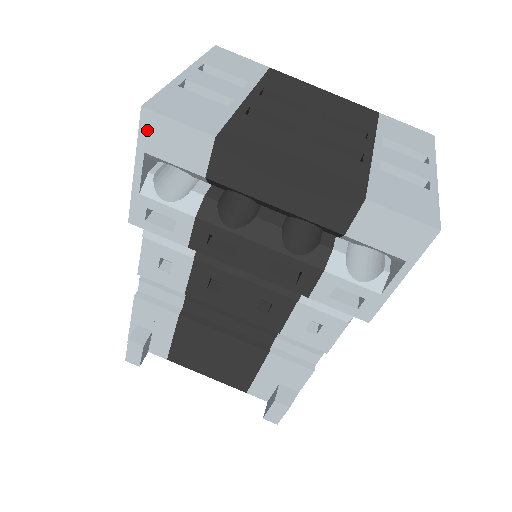
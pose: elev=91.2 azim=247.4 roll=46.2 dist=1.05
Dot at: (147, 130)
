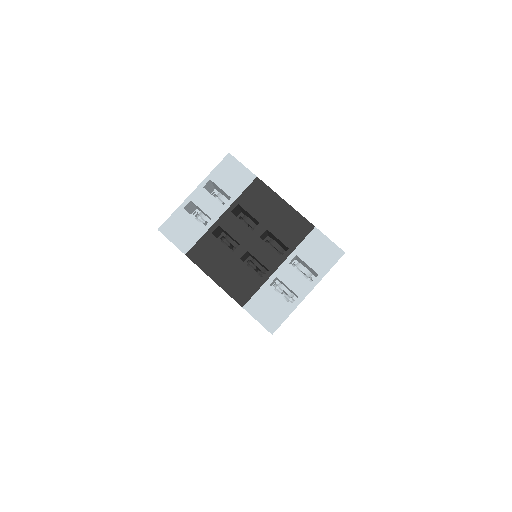
Dot at: occluded
